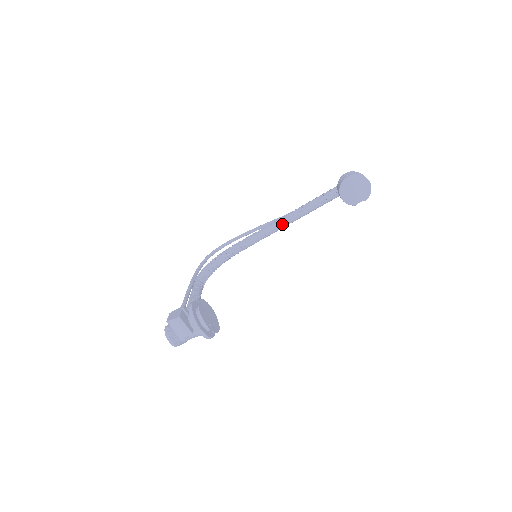
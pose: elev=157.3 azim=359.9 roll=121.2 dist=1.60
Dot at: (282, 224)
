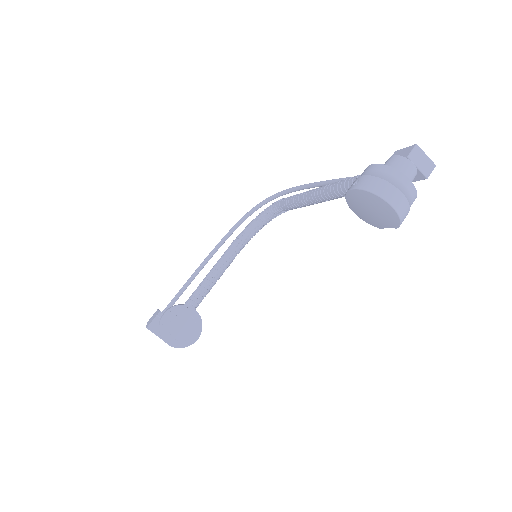
Dot at: (315, 200)
